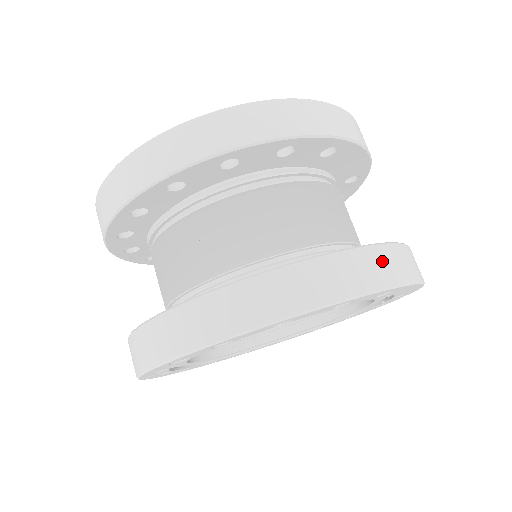
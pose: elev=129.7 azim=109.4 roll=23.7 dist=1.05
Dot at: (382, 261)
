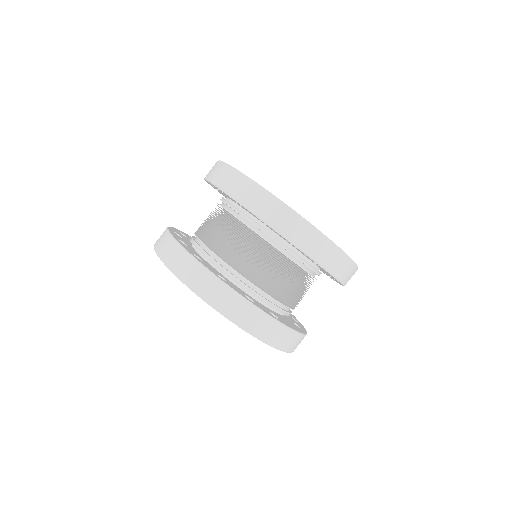
Dot at: (266, 325)
